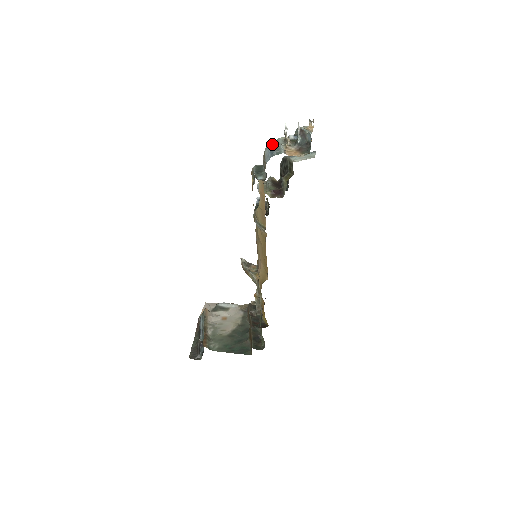
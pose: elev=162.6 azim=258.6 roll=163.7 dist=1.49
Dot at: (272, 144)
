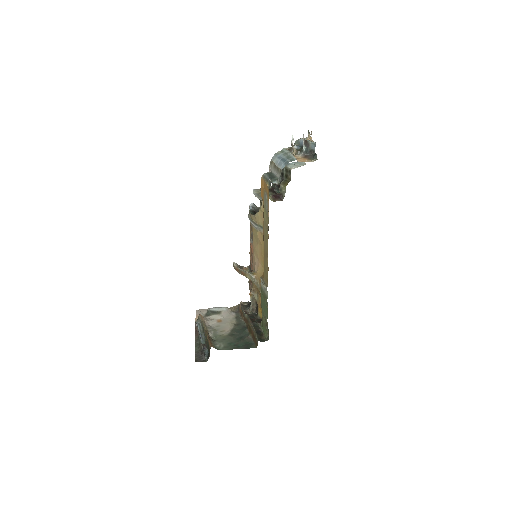
Dot at: (279, 154)
